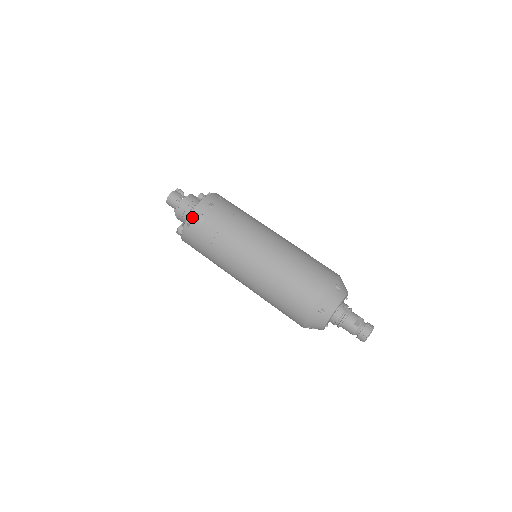
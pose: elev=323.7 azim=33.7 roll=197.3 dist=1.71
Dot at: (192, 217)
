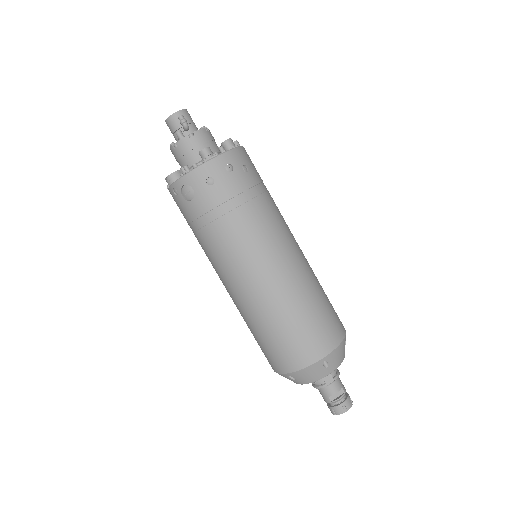
Dot at: (179, 186)
